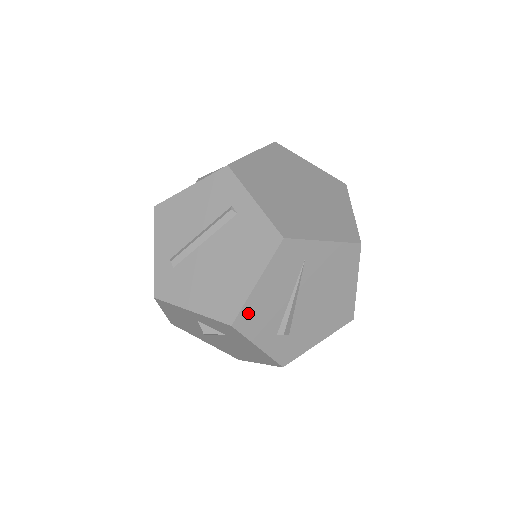
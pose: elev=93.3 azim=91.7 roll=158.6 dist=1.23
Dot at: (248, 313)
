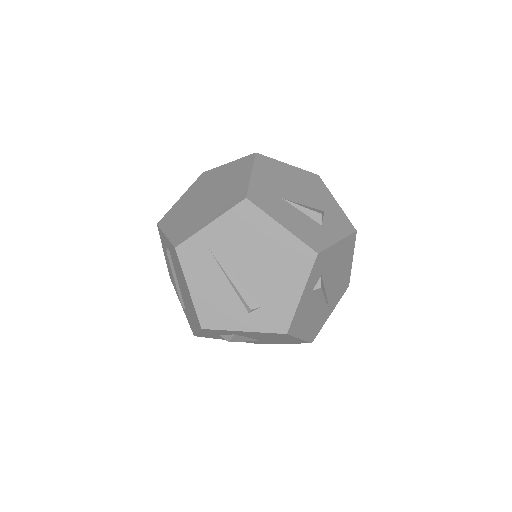
Dot at: (205, 313)
